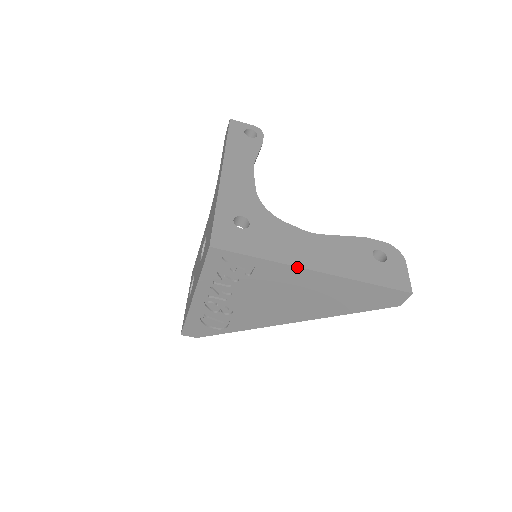
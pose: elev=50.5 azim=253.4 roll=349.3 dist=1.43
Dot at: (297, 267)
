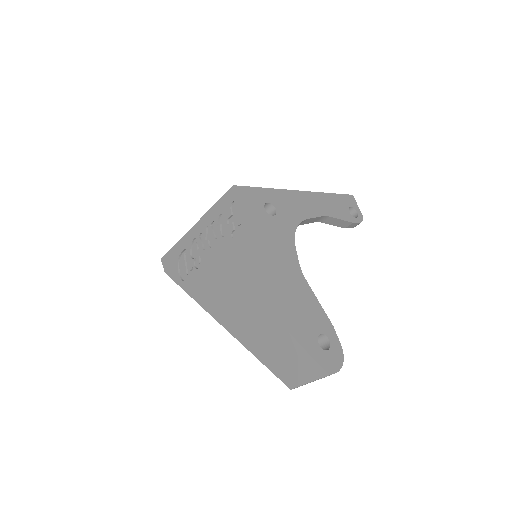
Dot at: (261, 259)
